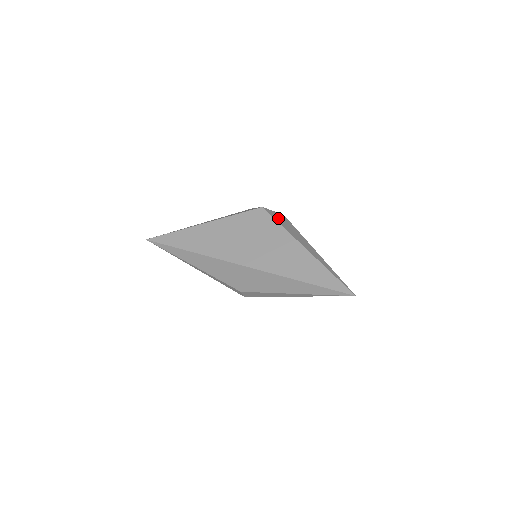
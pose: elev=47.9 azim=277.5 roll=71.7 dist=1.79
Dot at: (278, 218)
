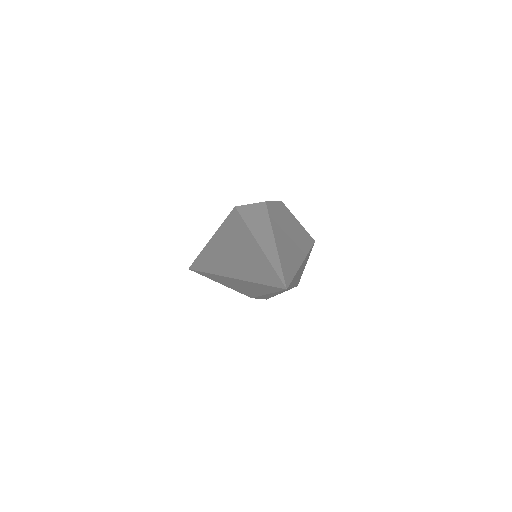
Dot at: (248, 212)
